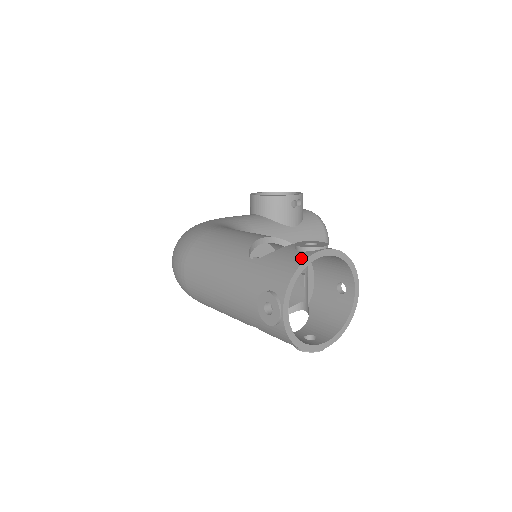
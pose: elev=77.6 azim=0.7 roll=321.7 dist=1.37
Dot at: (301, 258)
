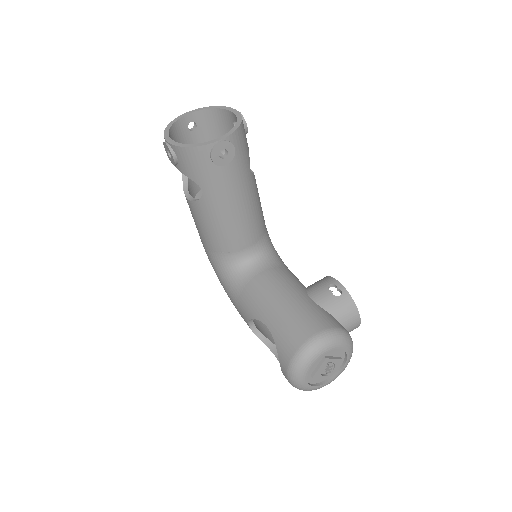
Dot at: occluded
